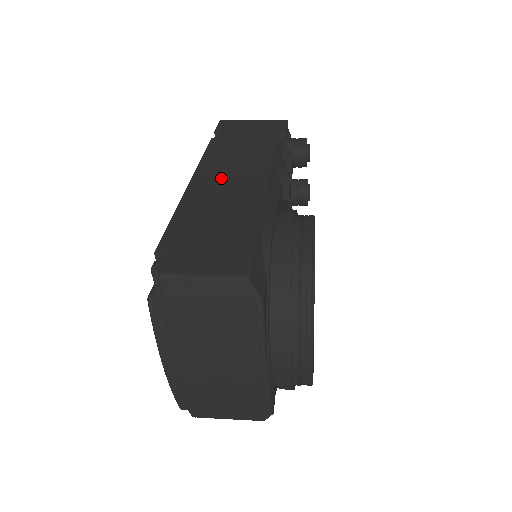
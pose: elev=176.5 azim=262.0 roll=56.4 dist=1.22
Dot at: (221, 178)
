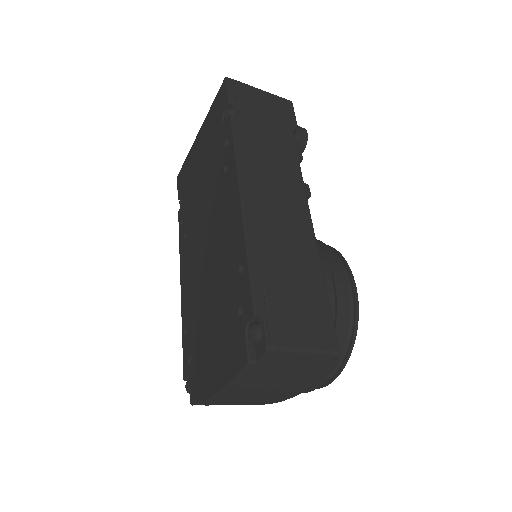
Dot at: (269, 198)
